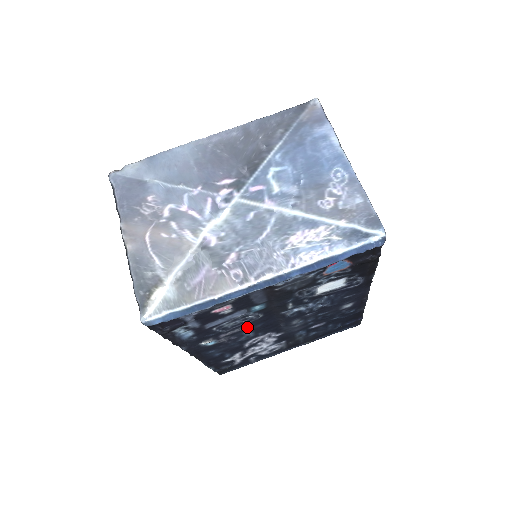
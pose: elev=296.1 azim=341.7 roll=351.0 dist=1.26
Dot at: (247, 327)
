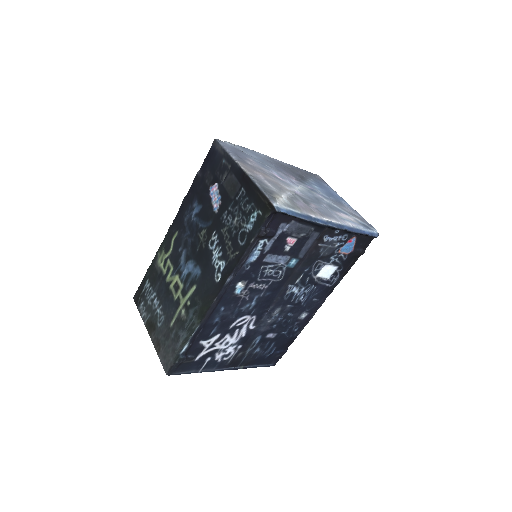
Dot at: (264, 288)
